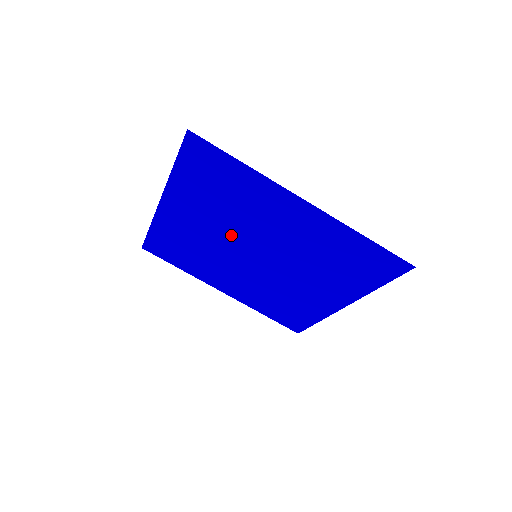
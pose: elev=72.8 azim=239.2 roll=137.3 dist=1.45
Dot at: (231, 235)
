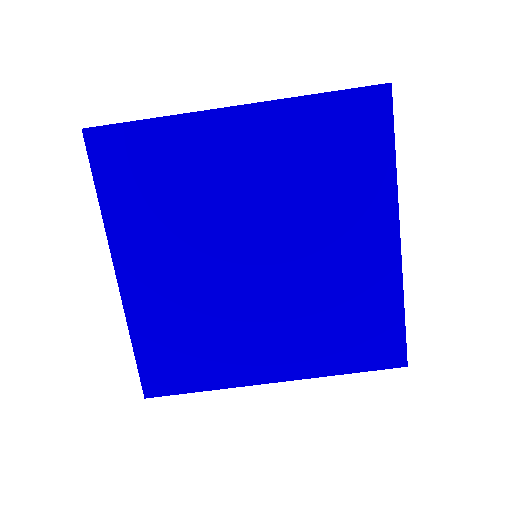
Dot at: (264, 211)
